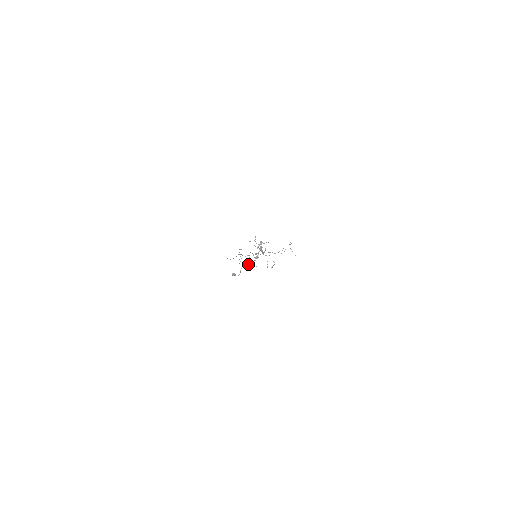
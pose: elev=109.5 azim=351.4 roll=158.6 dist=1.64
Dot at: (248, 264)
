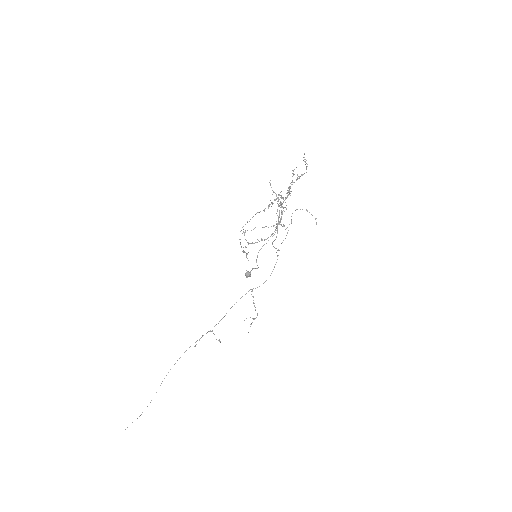
Dot at: occluded
